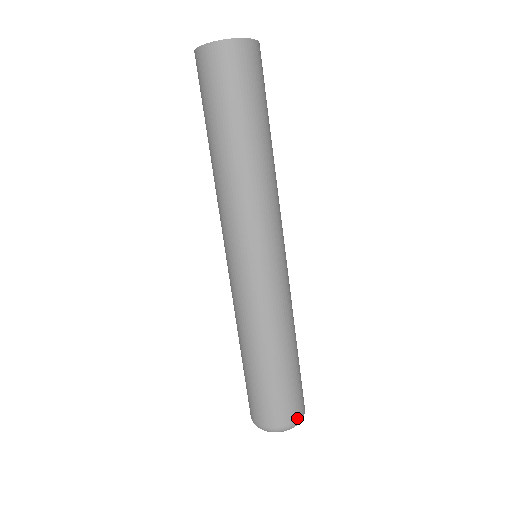
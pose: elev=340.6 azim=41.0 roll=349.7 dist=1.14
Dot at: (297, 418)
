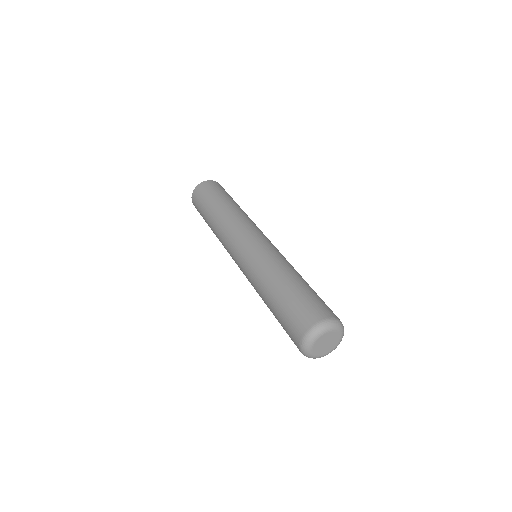
Dot at: (326, 317)
